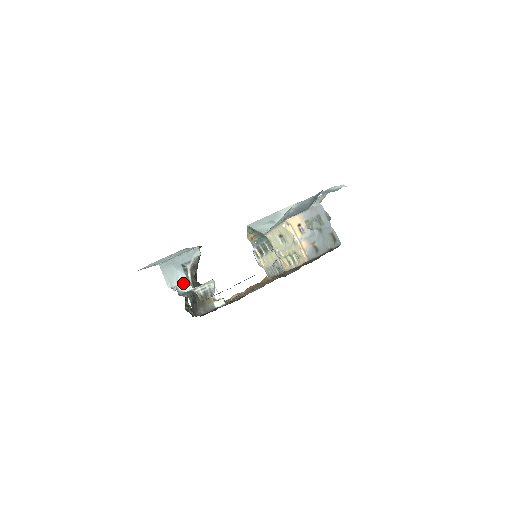
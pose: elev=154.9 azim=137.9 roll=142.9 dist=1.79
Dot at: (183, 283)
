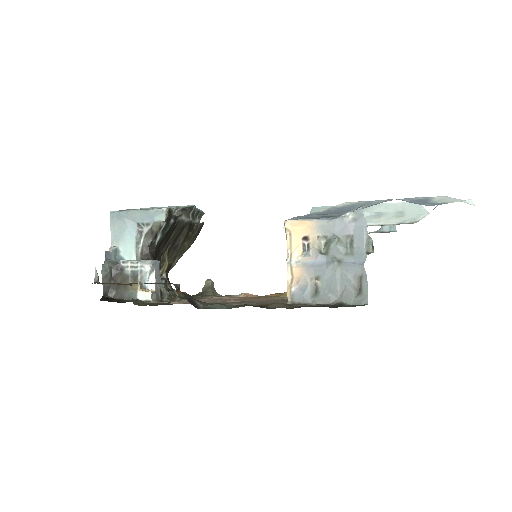
Dot at: (128, 248)
